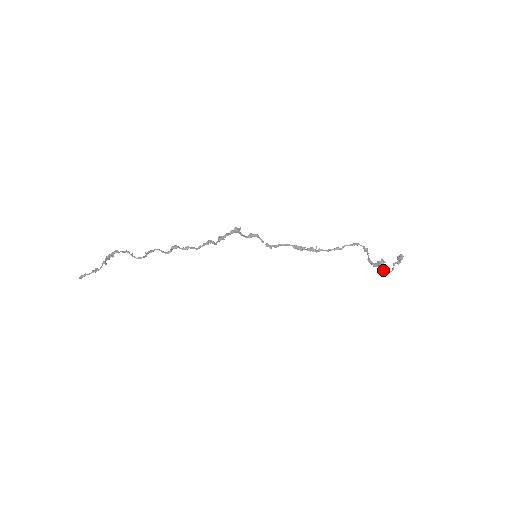
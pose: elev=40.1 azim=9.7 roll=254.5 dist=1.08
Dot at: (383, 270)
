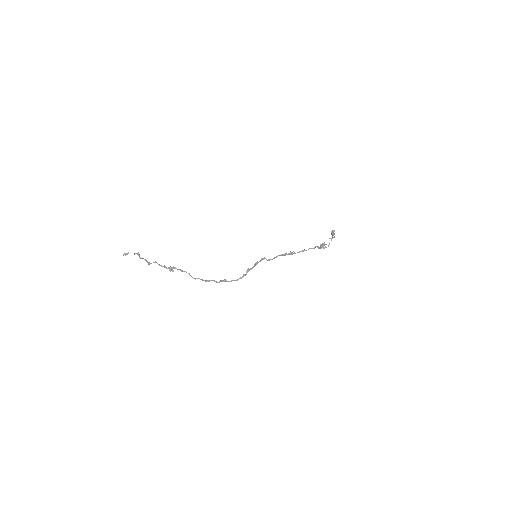
Dot at: (324, 247)
